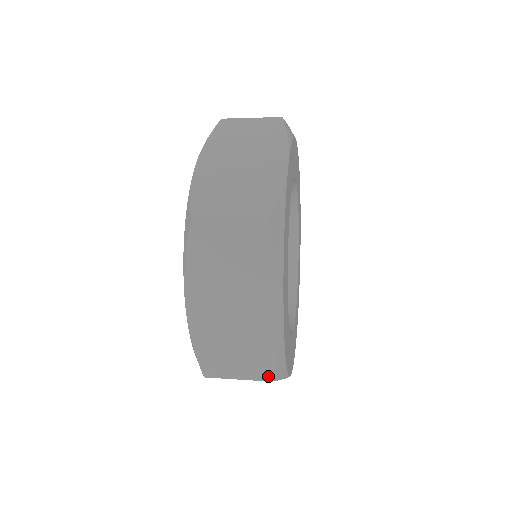
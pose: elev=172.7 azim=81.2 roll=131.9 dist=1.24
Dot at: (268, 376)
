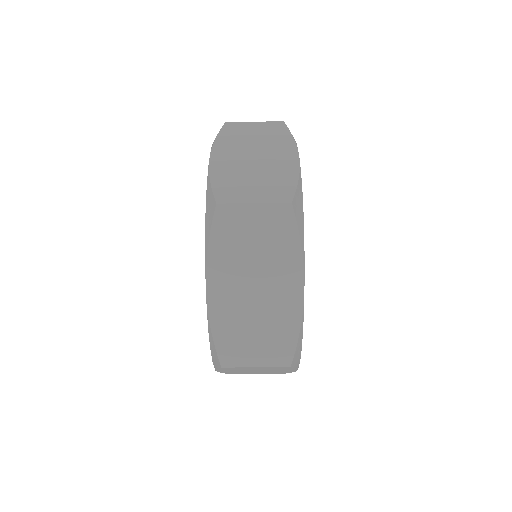
Dot at: (288, 199)
